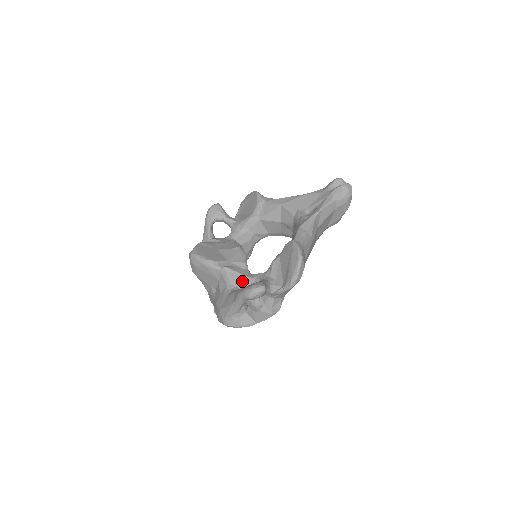
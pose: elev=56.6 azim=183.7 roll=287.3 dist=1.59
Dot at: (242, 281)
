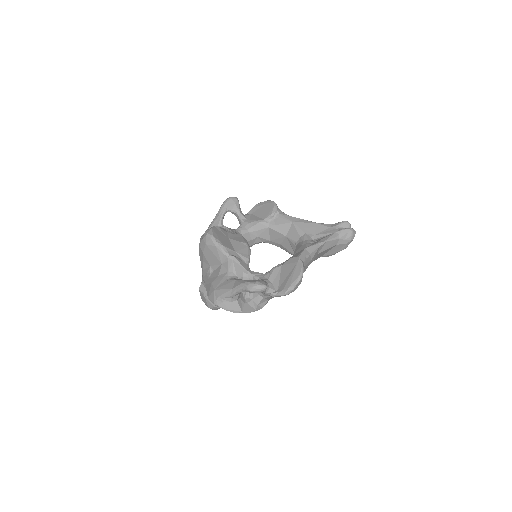
Dot at: (242, 273)
